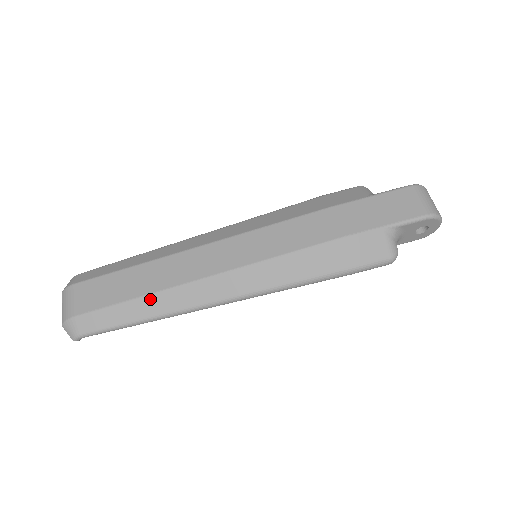
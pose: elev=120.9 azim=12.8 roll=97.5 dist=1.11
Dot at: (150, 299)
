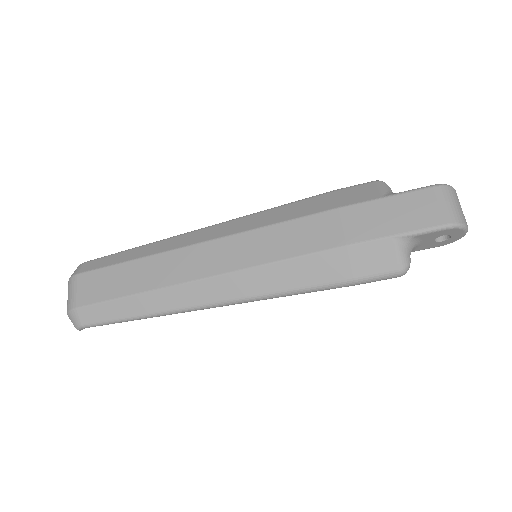
Dot at: (146, 297)
